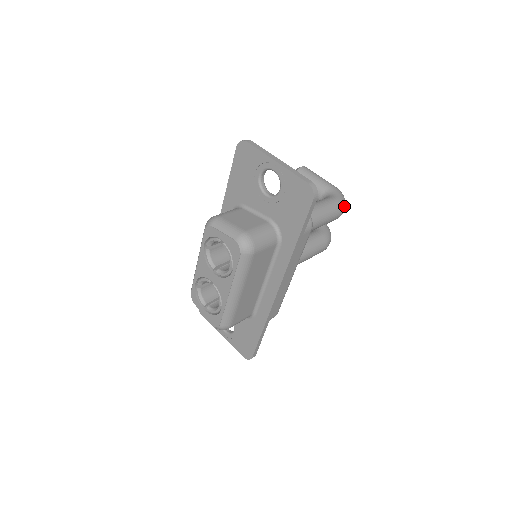
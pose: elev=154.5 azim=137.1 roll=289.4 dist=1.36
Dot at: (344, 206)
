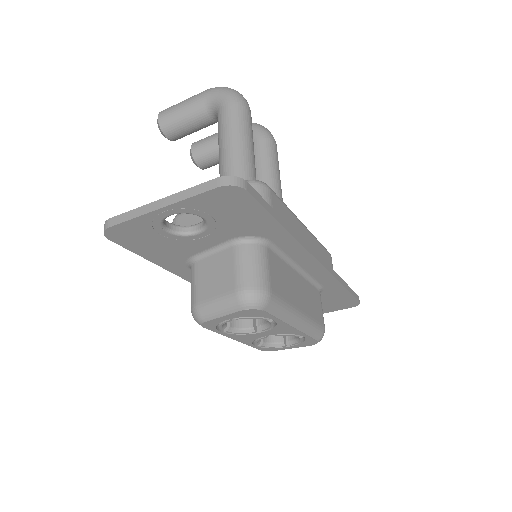
Dot at: (240, 97)
